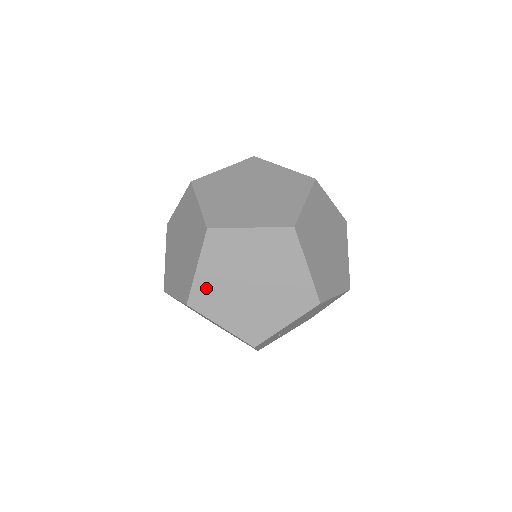
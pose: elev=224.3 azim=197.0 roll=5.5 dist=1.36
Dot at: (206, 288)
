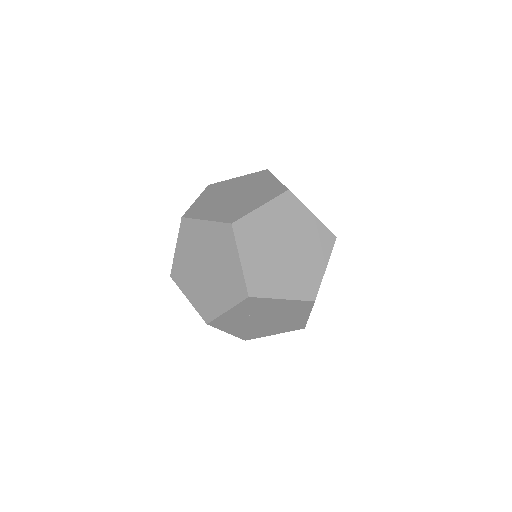
Dot at: (255, 225)
